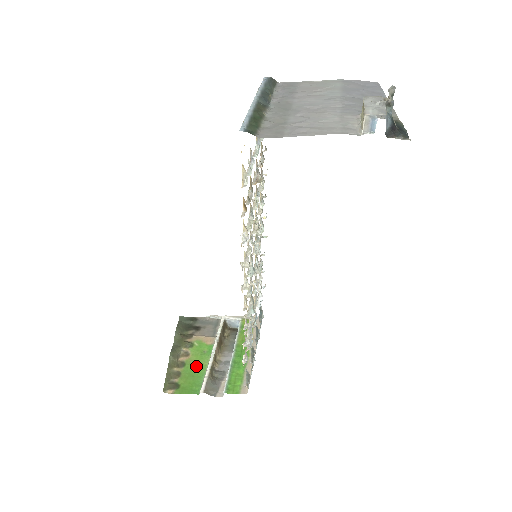
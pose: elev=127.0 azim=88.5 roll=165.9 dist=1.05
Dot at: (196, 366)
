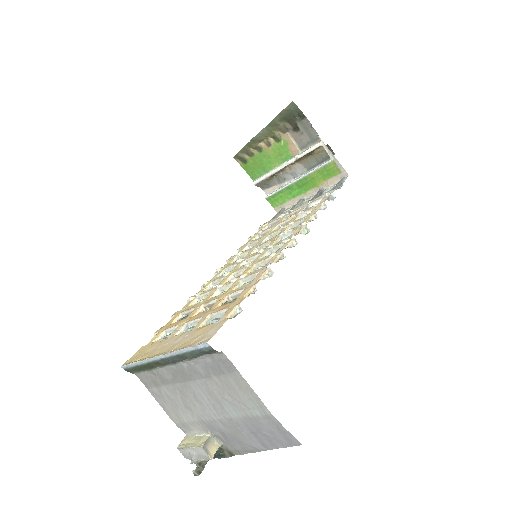
Dot at: (267, 161)
